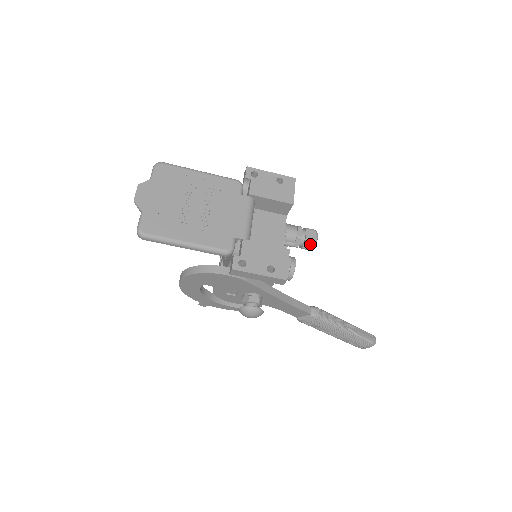
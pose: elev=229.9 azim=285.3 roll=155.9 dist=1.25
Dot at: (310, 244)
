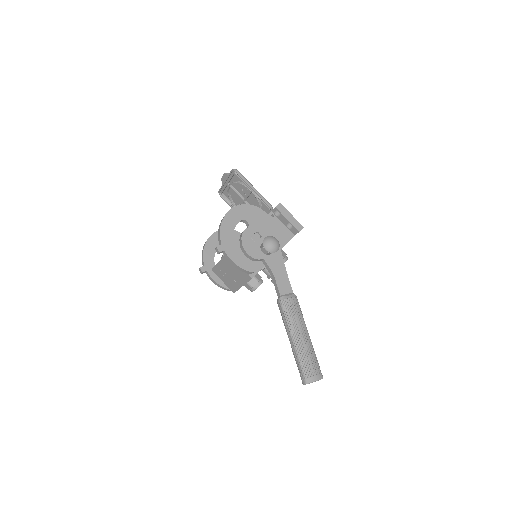
Dot at: occluded
